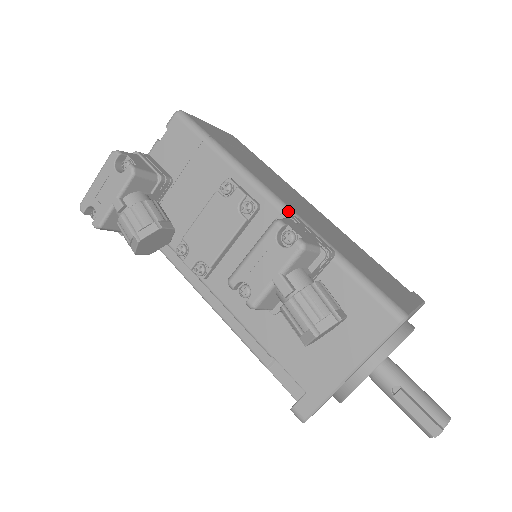
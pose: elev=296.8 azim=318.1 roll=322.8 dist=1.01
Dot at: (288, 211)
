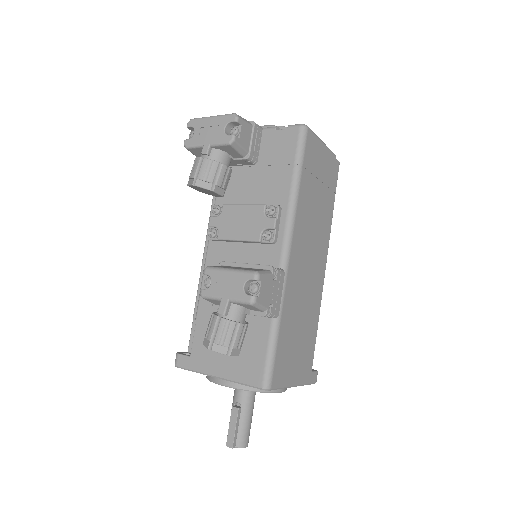
Dot at: (284, 265)
